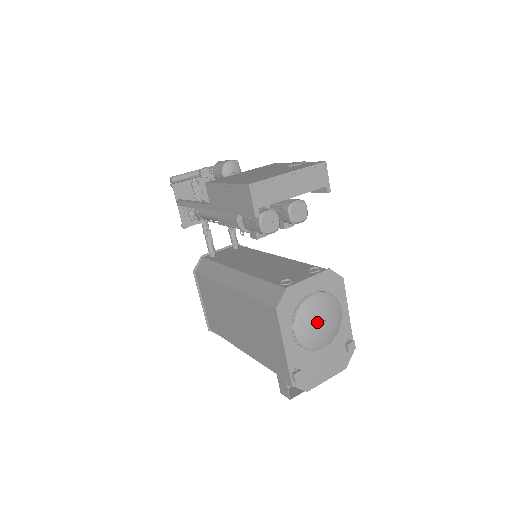
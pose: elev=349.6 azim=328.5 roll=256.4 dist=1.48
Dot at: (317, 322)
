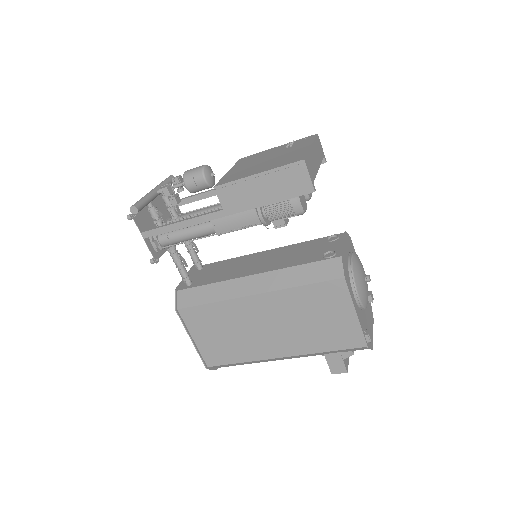
Dot at: (364, 279)
